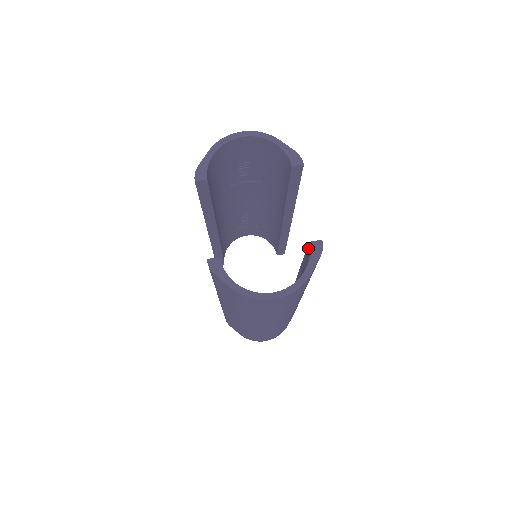
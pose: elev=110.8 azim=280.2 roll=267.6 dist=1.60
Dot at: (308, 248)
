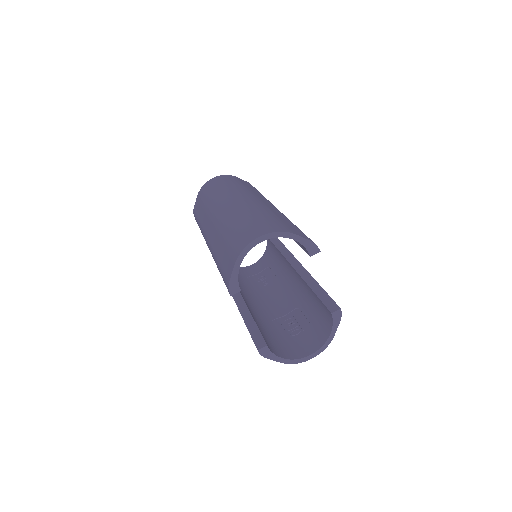
Dot at: (329, 312)
